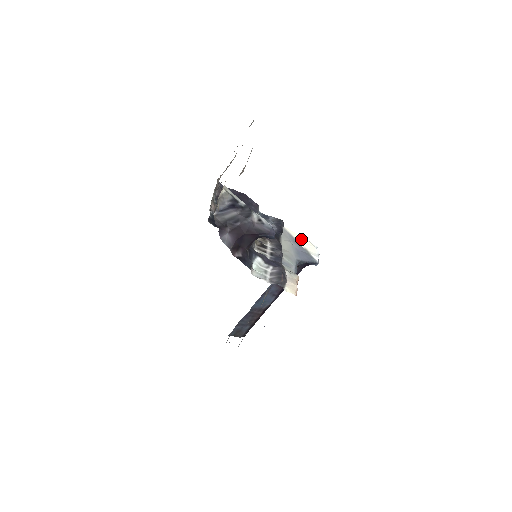
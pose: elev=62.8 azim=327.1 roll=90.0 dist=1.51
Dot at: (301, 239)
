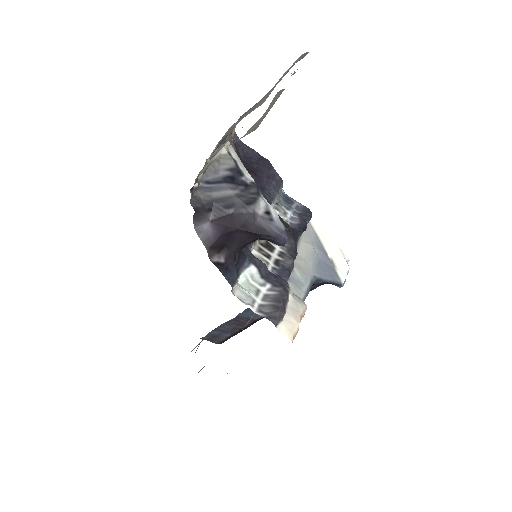
Dot at: (330, 244)
